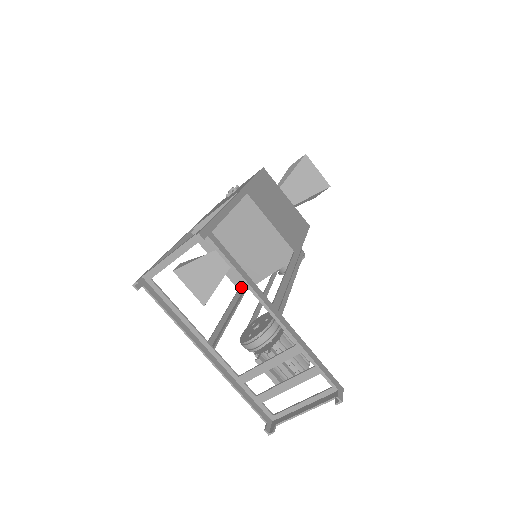
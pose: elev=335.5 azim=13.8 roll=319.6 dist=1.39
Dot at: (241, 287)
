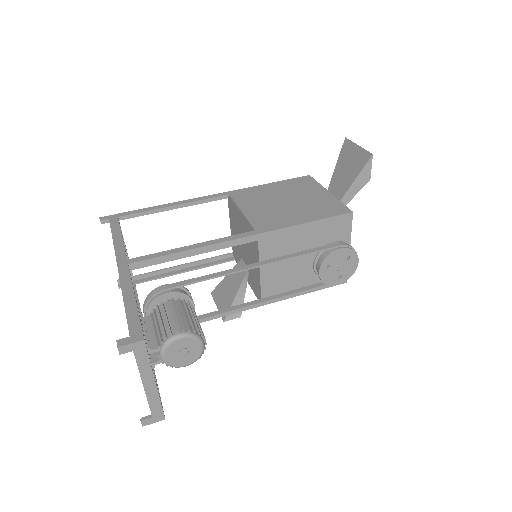
Dot at: (259, 298)
